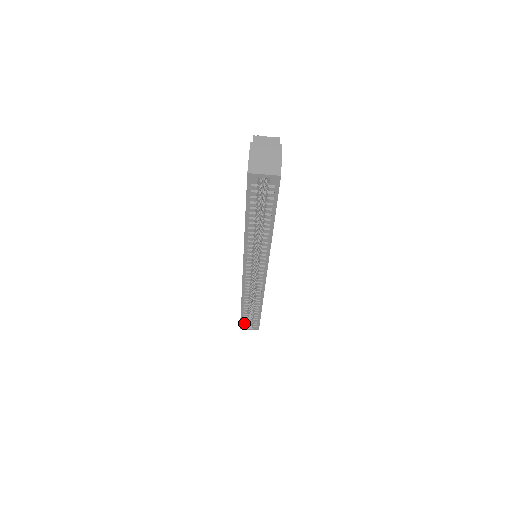
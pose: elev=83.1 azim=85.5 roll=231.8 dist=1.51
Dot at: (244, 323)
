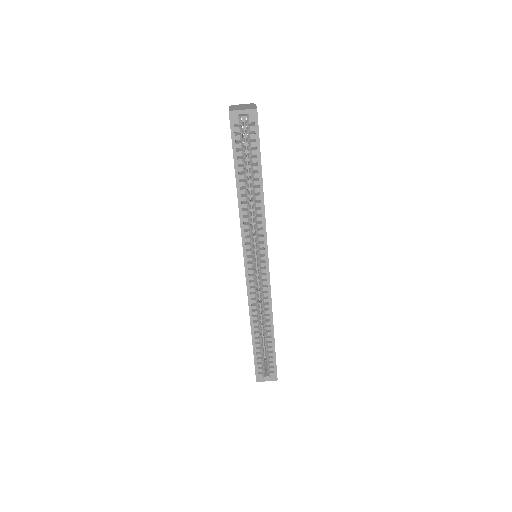
Dot at: (259, 369)
